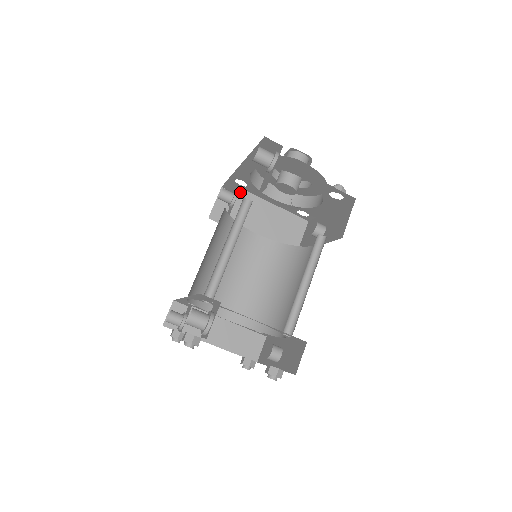
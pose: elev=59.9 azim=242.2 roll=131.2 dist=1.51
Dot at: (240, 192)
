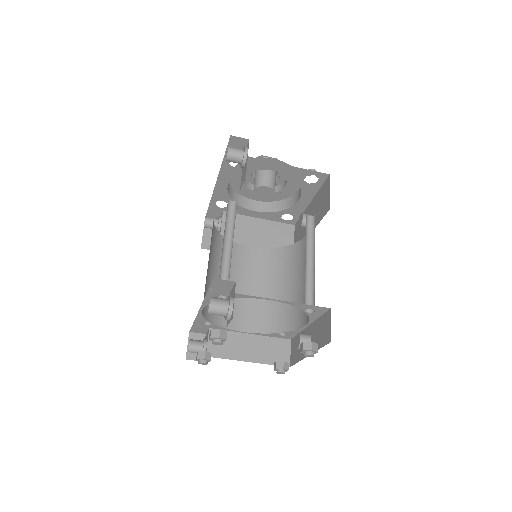
Dot at: (223, 215)
